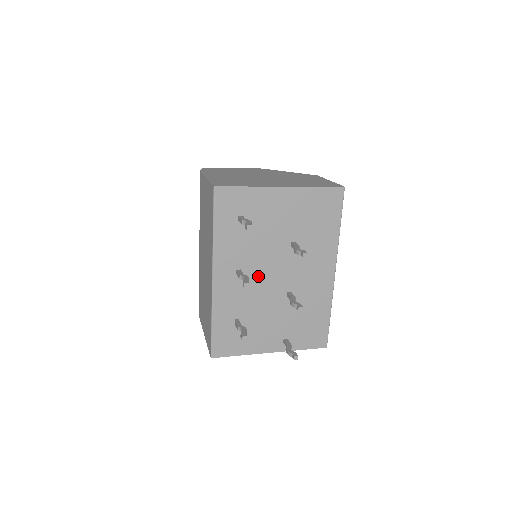
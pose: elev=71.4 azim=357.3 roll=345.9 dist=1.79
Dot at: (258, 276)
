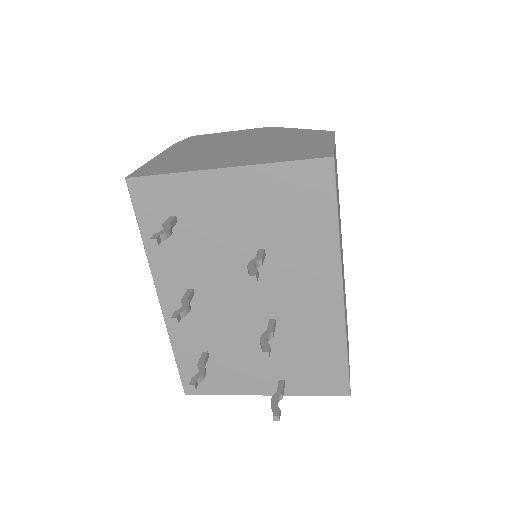
Dot at: (220, 297)
